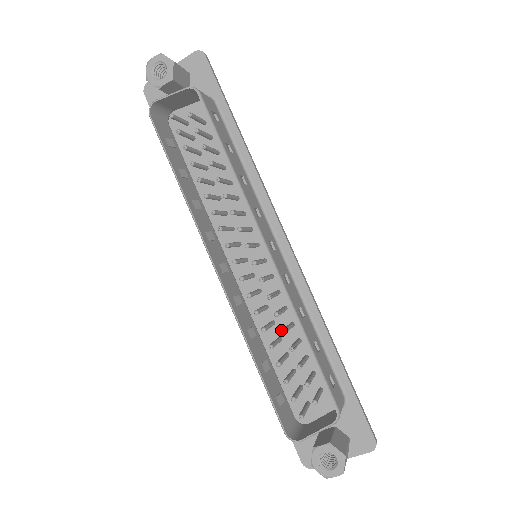
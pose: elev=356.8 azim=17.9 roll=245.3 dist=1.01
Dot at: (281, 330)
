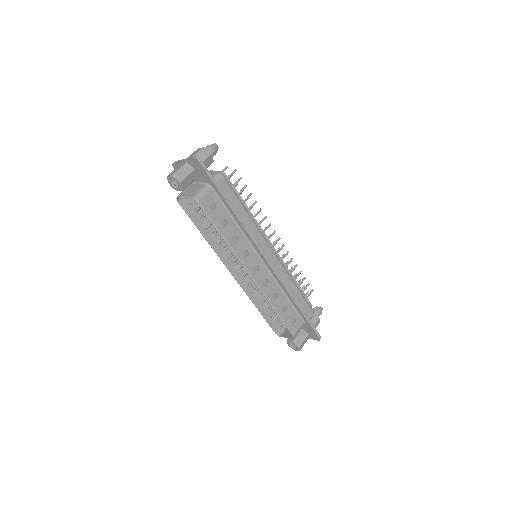
Dot at: occluded
